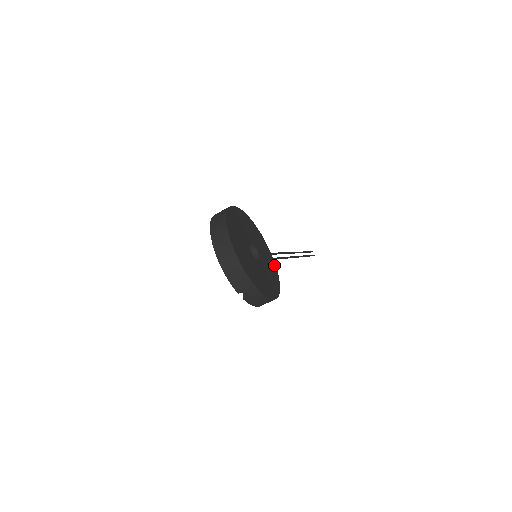
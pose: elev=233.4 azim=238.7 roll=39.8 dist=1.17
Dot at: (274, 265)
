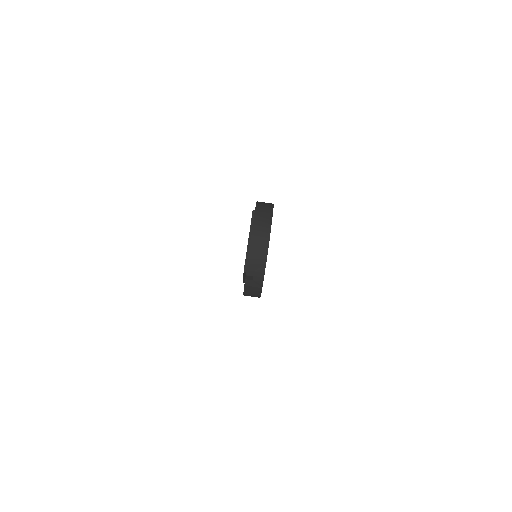
Dot at: occluded
